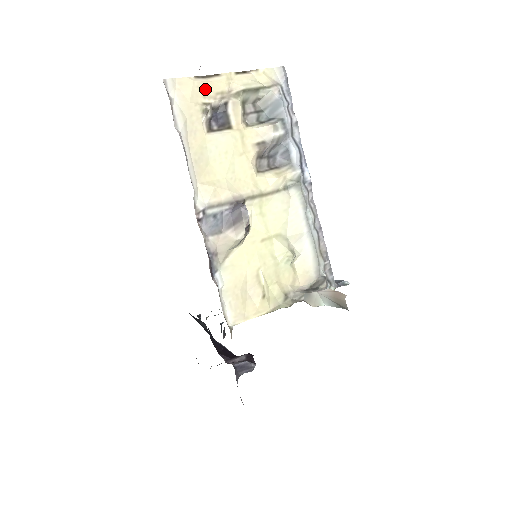
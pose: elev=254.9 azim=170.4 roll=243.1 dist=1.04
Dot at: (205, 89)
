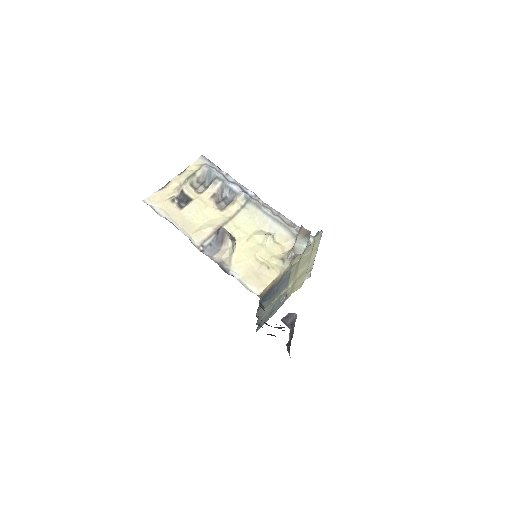
Dot at: (167, 192)
